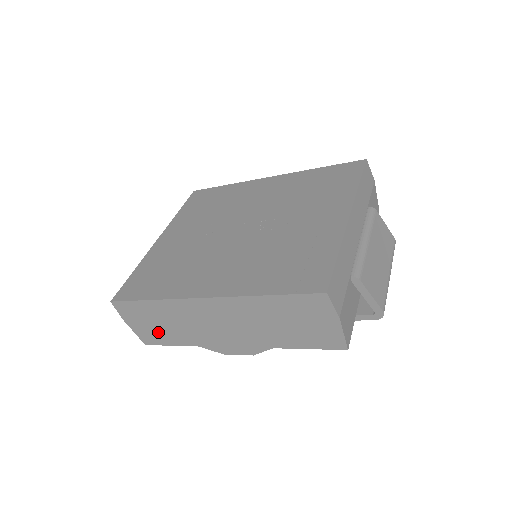
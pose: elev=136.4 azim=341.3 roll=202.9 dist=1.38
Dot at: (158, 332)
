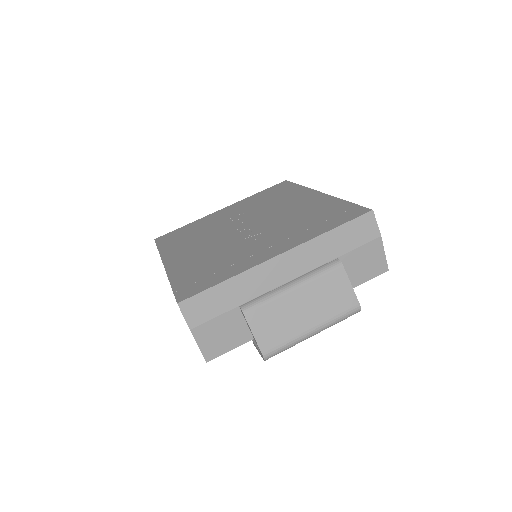
Dot at: occluded
